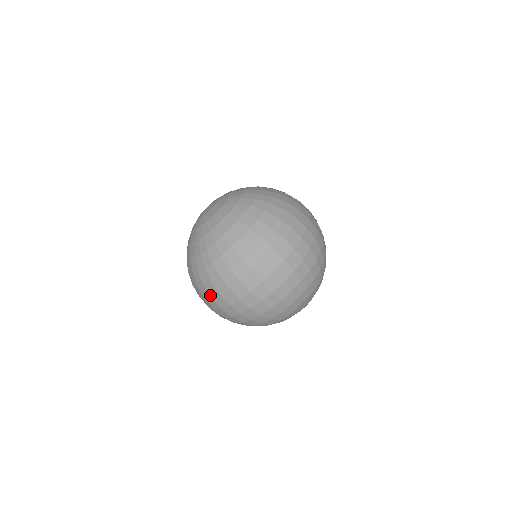
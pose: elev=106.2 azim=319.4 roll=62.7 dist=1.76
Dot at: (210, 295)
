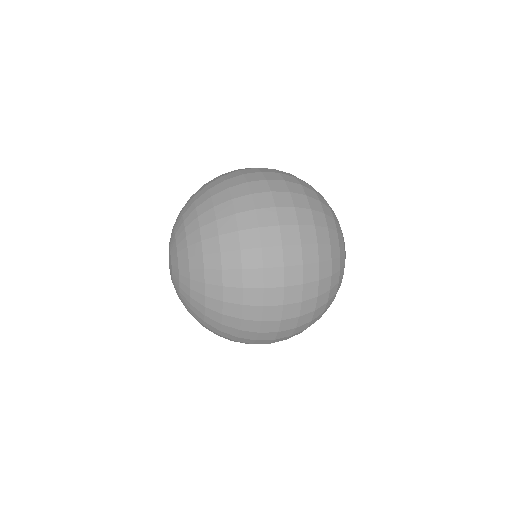
Dot at: occluded
